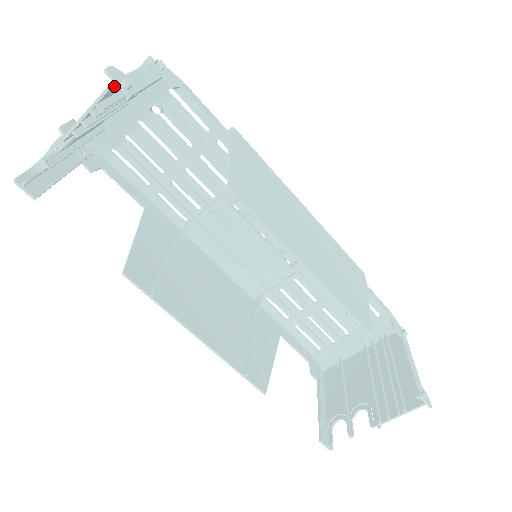
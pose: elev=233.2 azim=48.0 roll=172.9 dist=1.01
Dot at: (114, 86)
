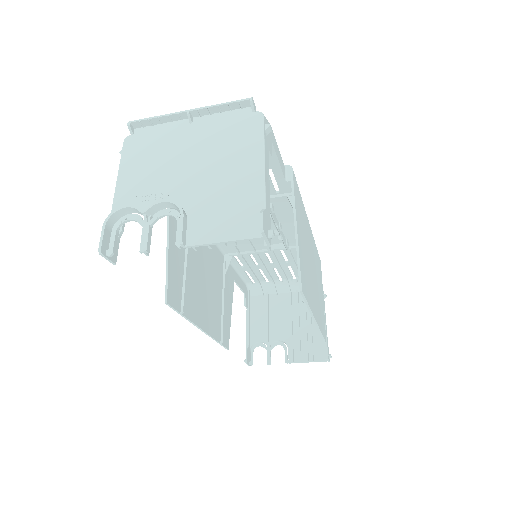
Dot at: (257, 229)
